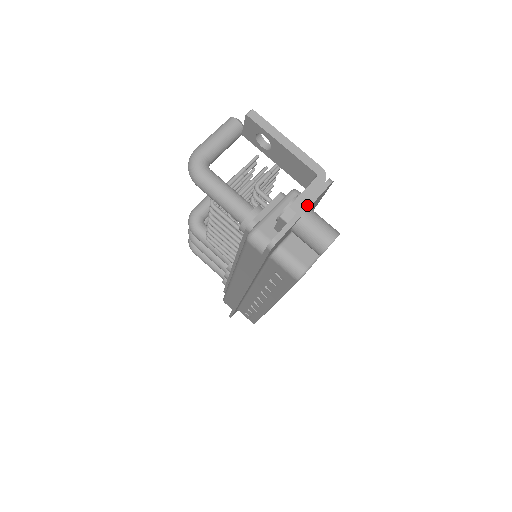
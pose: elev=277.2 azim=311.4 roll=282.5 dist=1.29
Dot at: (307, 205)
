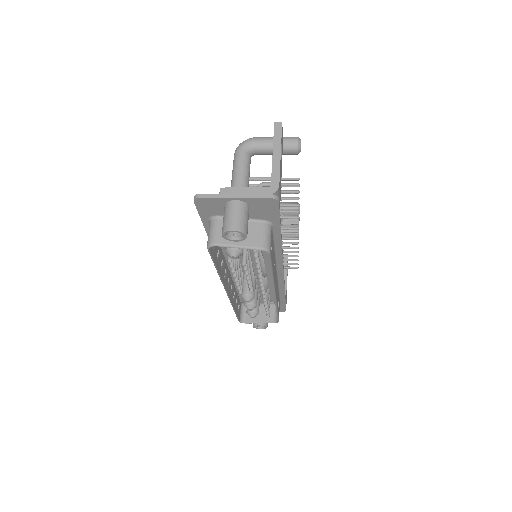
Dot at: (241, 195)
